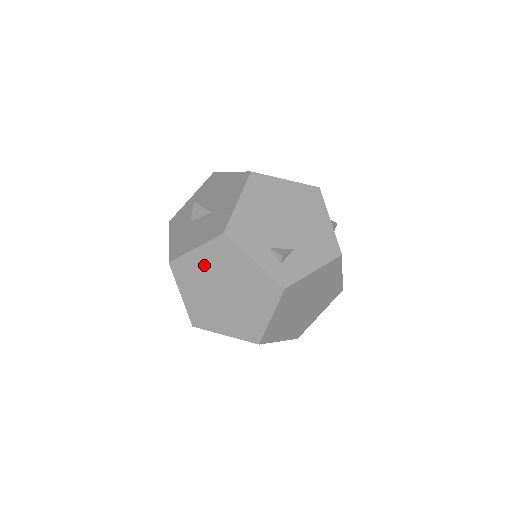
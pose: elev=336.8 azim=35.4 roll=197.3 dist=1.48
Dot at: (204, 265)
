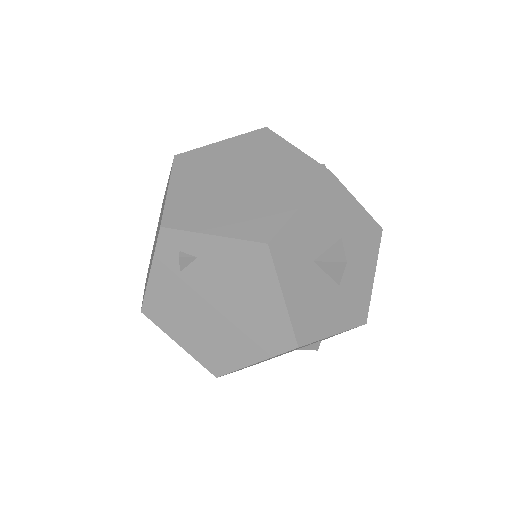
Dot at: occluded
